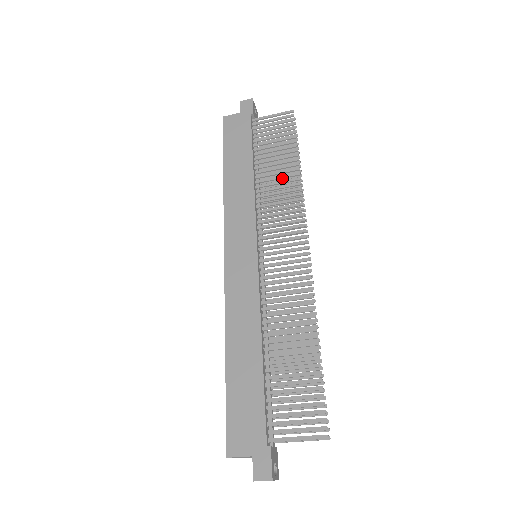
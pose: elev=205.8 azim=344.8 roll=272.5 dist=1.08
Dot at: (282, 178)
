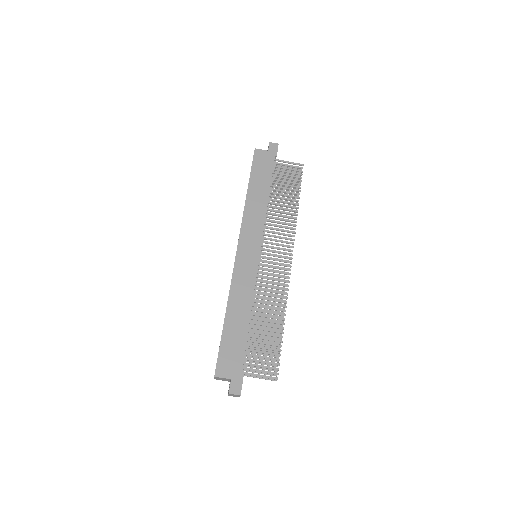
Dot at: (286, 210)
